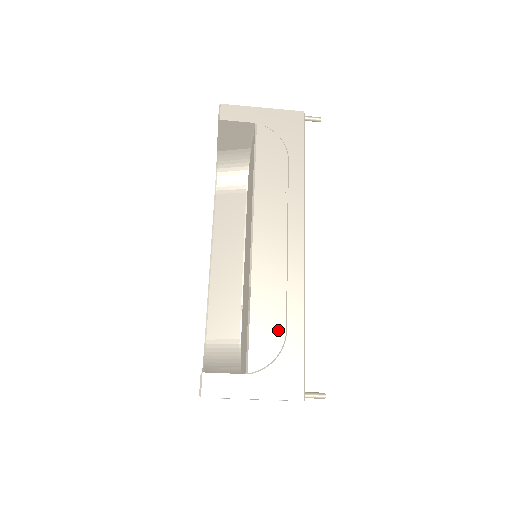
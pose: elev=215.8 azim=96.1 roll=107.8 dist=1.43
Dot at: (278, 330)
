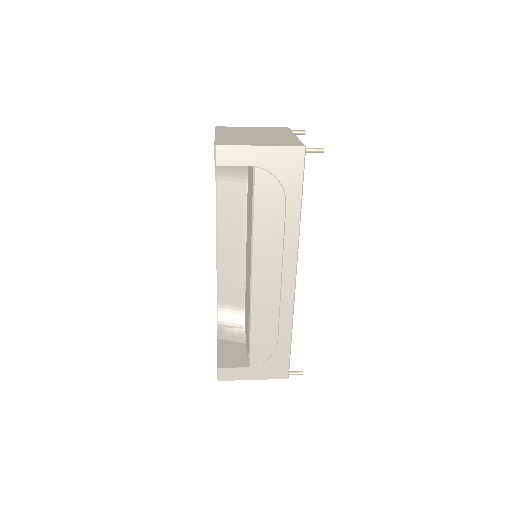
Dot at: (271, 341)
